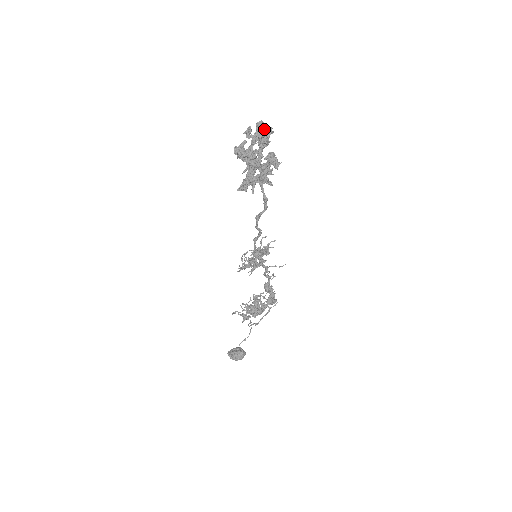
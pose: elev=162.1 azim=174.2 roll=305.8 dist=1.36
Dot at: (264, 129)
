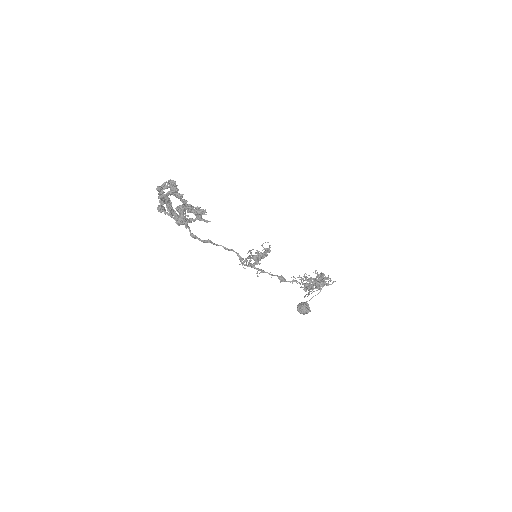
Dot at: (161, 192)
